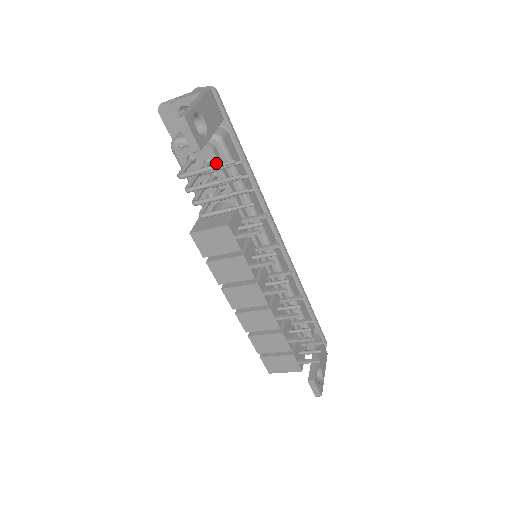
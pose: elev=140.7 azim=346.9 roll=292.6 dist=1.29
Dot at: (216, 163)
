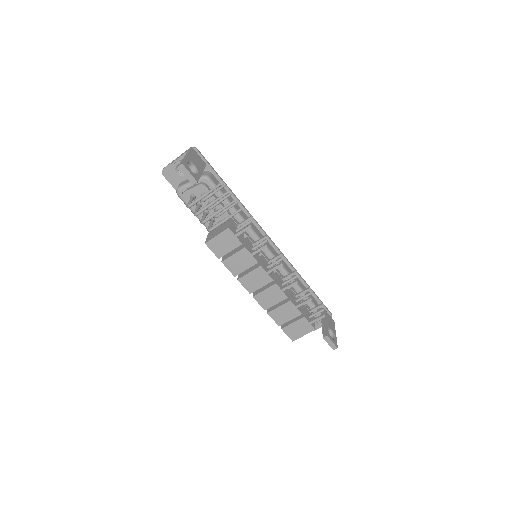
Dot at: occluded
